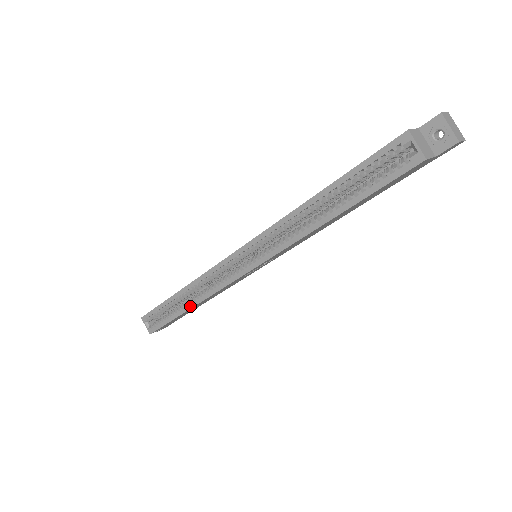
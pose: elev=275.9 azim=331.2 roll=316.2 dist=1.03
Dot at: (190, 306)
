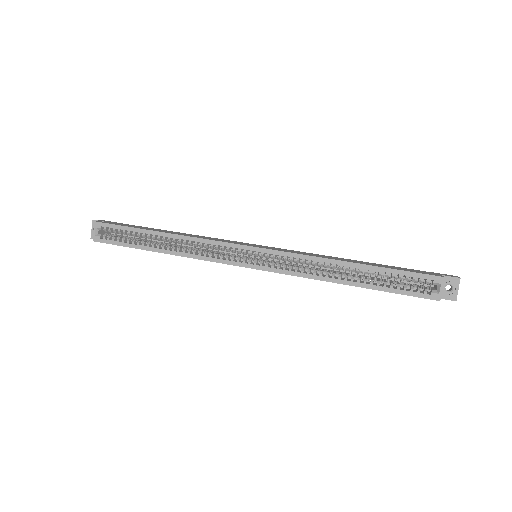
Dot at: (166, 251)
